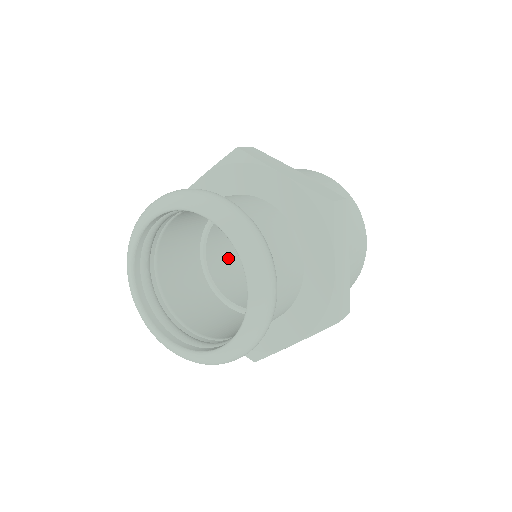
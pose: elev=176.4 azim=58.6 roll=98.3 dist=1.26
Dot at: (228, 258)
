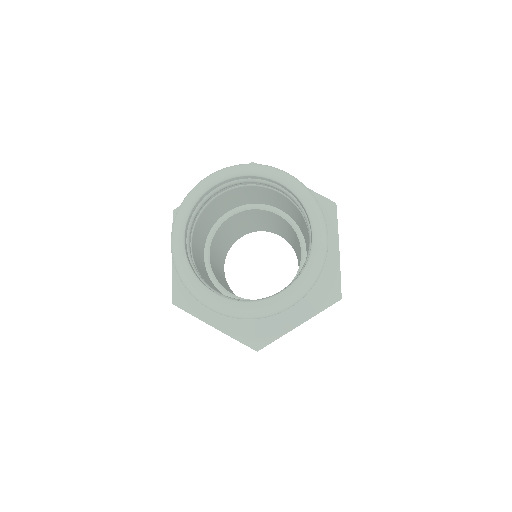
Dot at: (215, 267)
